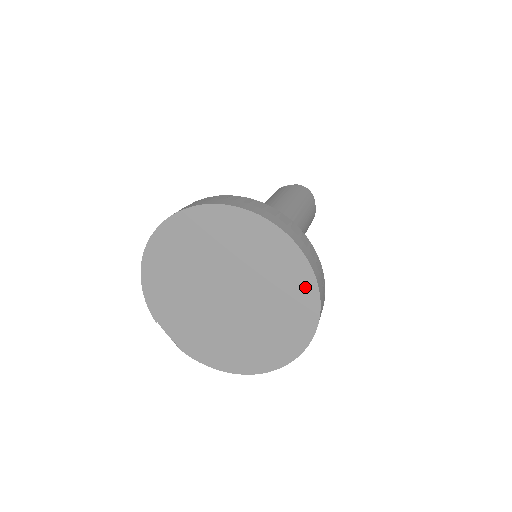
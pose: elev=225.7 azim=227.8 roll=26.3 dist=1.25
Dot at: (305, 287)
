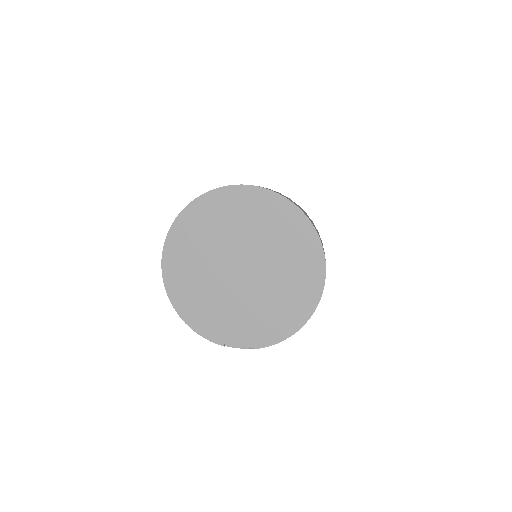
Dot at: (274, 204)
